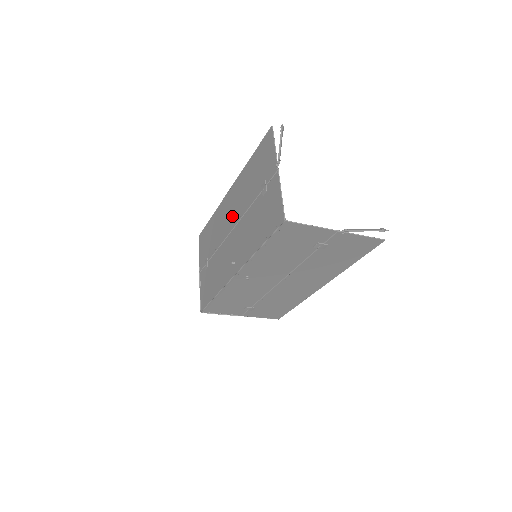
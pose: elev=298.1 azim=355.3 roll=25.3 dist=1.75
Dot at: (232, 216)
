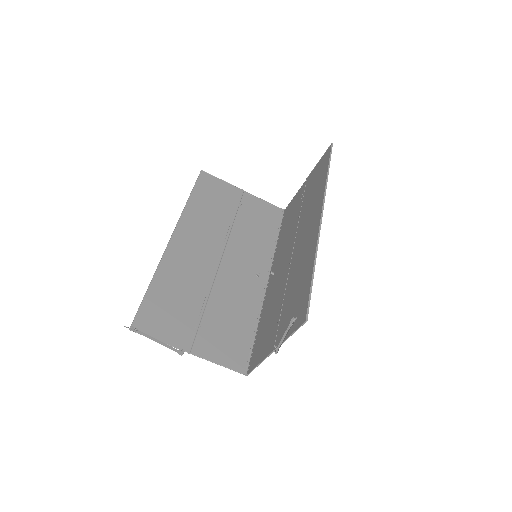
Dot at: (205, 256)
